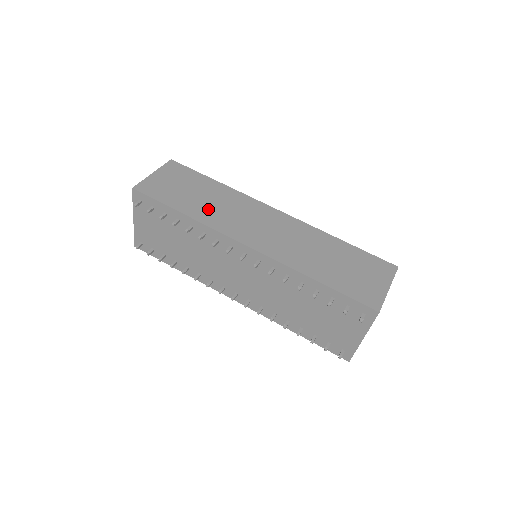
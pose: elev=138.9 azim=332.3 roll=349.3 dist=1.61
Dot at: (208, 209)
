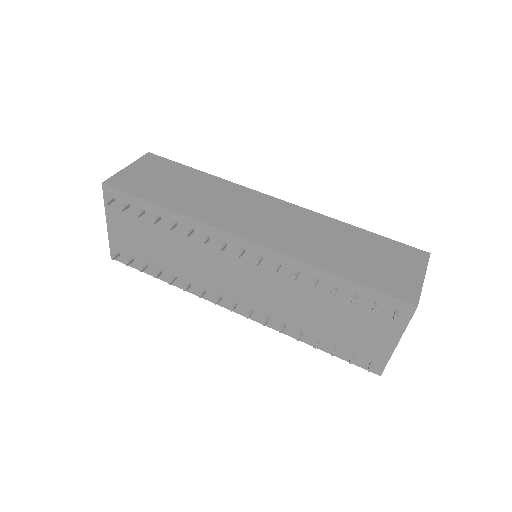
Dot at: (195, 201)
